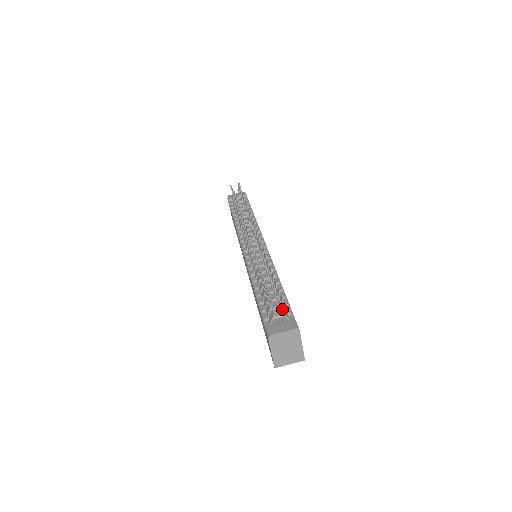
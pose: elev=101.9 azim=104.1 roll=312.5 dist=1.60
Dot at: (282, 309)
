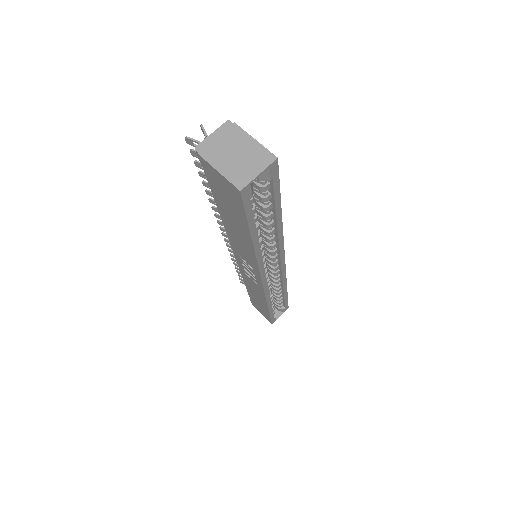
Dot at: occluded
